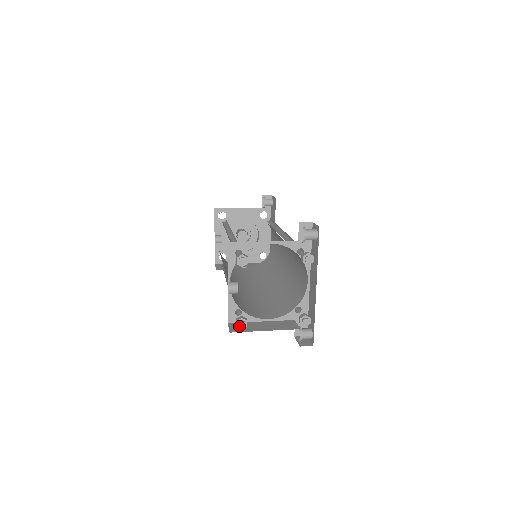
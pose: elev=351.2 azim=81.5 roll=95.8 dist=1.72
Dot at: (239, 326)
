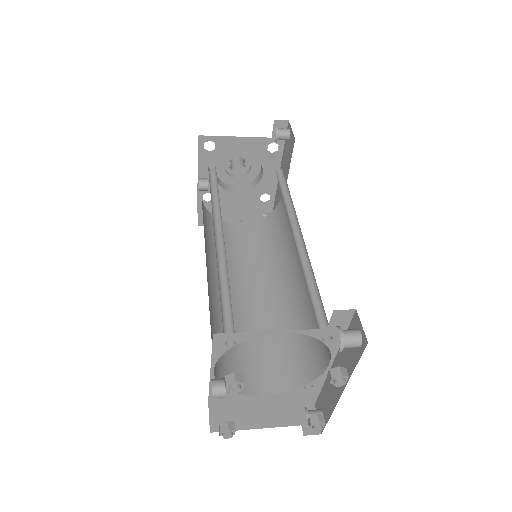
Dot at: (223, 437)
